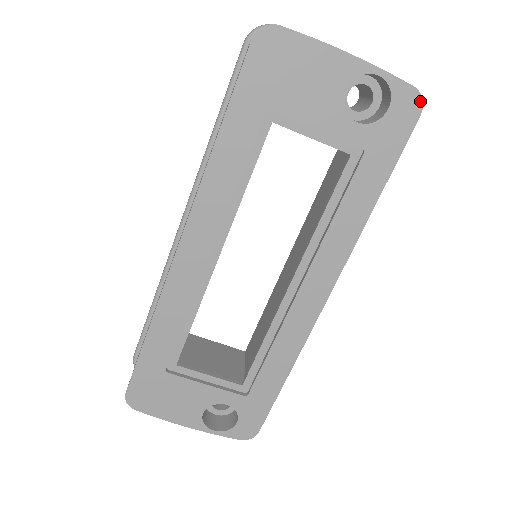
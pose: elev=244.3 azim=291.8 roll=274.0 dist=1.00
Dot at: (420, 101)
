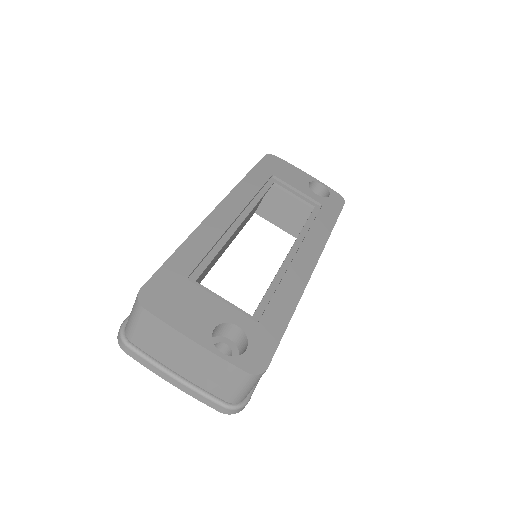
Dot at: (343, 199)
